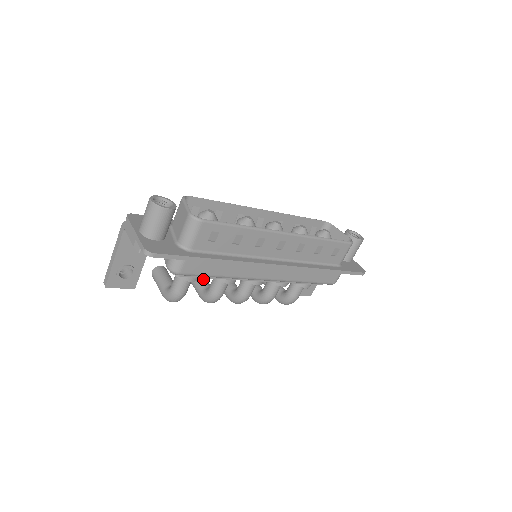
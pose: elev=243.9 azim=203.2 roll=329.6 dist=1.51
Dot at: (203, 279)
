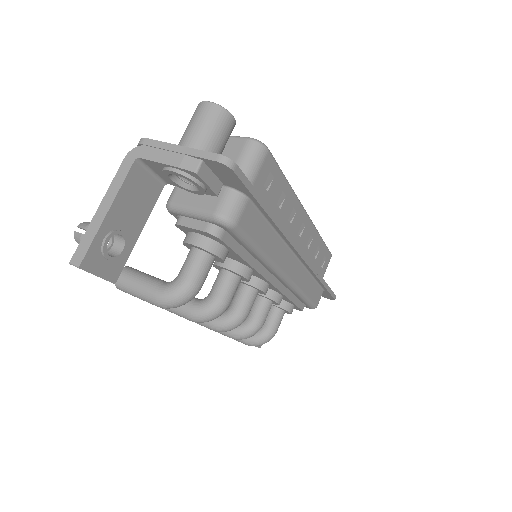
Dot at: occluded
